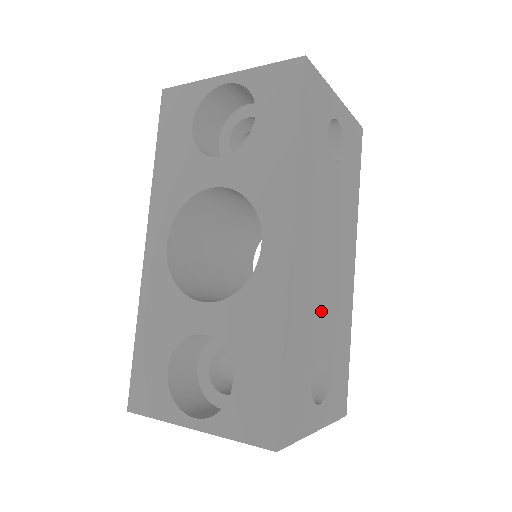
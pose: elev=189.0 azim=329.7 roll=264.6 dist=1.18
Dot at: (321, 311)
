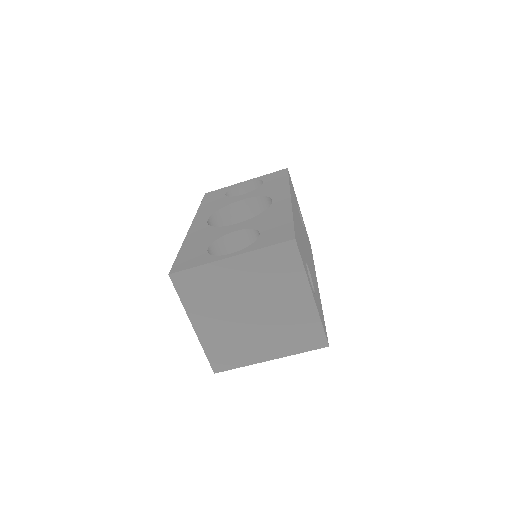
Dot at: occluded
